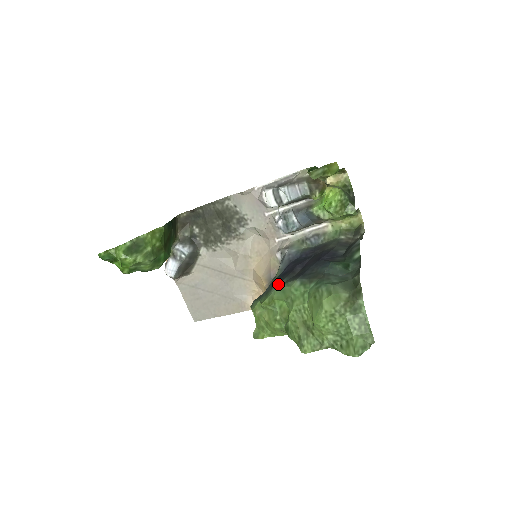
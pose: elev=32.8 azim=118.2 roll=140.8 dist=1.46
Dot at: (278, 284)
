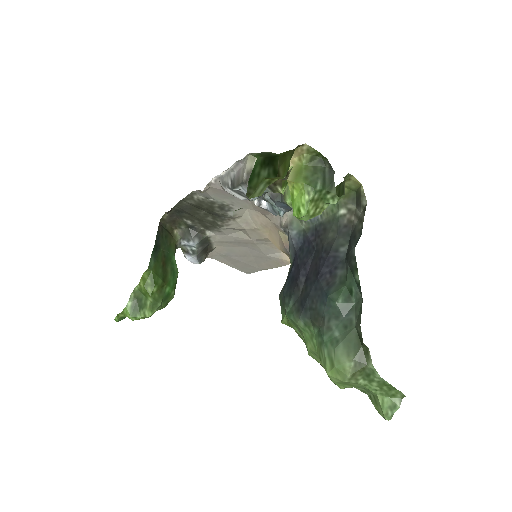
Dot at: (287, 306)
